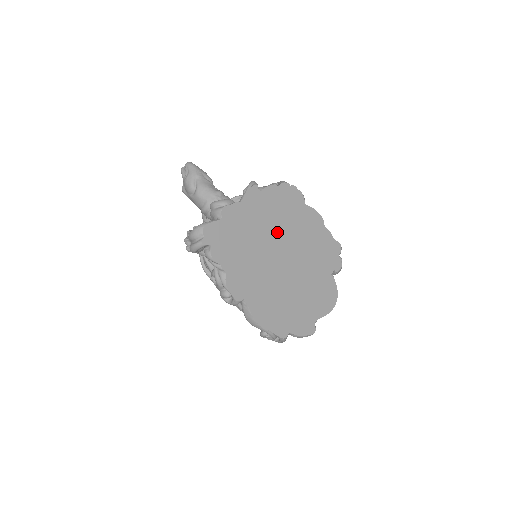
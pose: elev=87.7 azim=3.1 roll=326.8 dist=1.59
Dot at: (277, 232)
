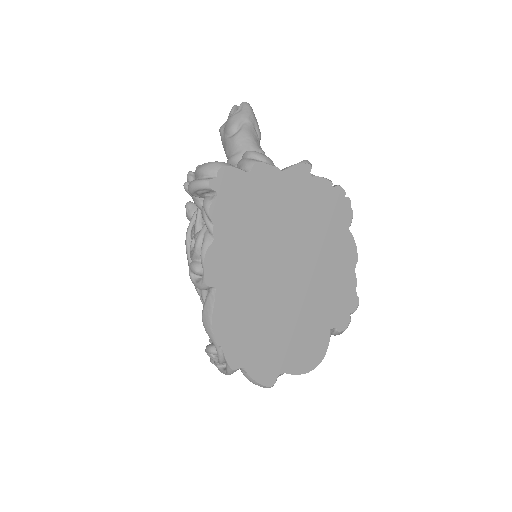
Dot at: (301, 236)
